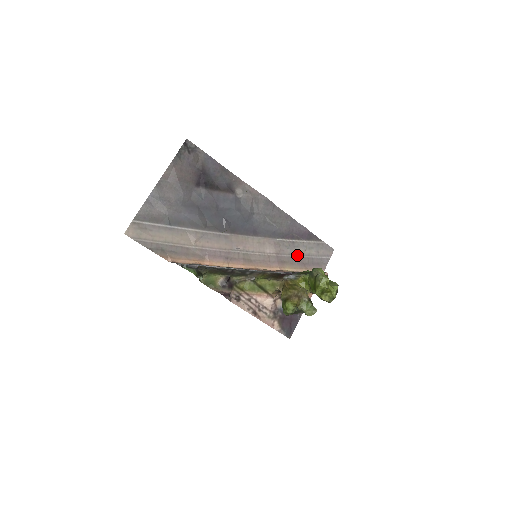
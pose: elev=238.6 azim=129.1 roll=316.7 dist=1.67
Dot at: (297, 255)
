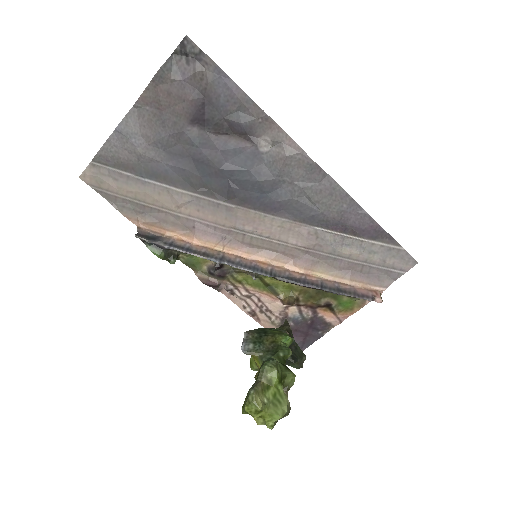
Dot at: (344, 257)
